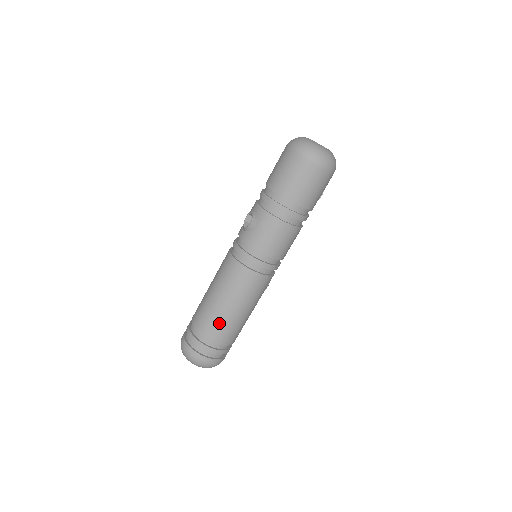
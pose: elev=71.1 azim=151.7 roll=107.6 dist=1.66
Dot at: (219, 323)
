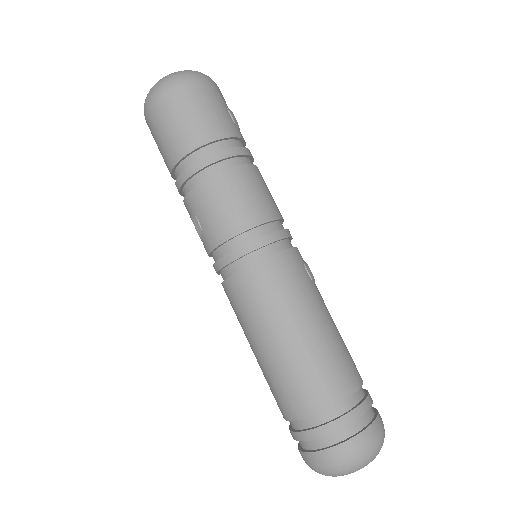
Dot at: (297, 376)
